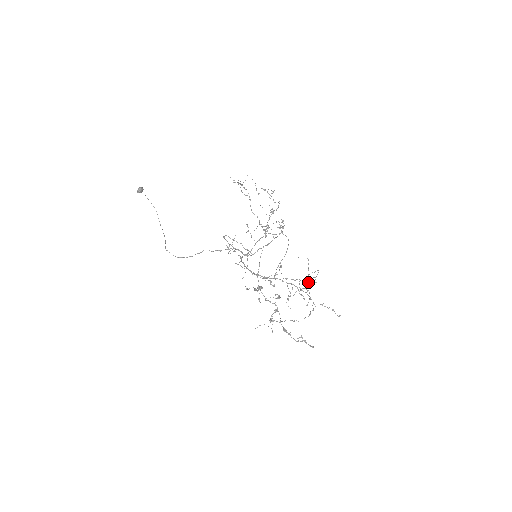
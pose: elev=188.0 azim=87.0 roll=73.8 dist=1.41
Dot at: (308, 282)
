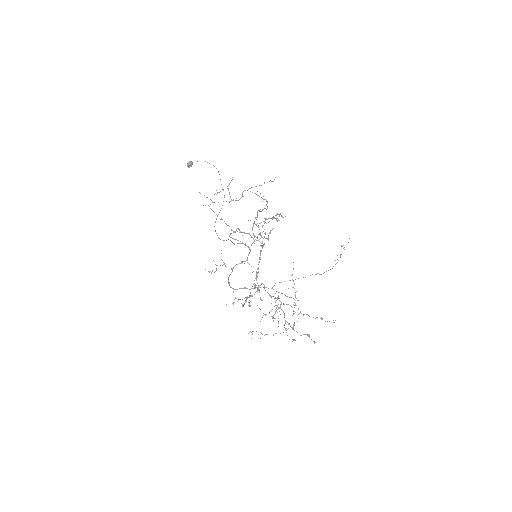
Dot at: (317, 273)
